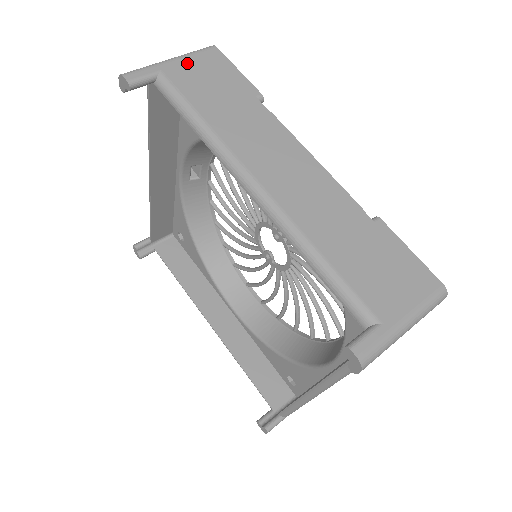
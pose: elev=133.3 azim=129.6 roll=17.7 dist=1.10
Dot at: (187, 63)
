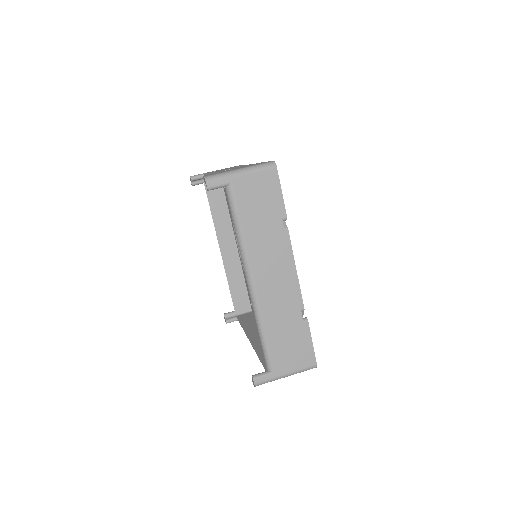
Dot at: (251, 179)
